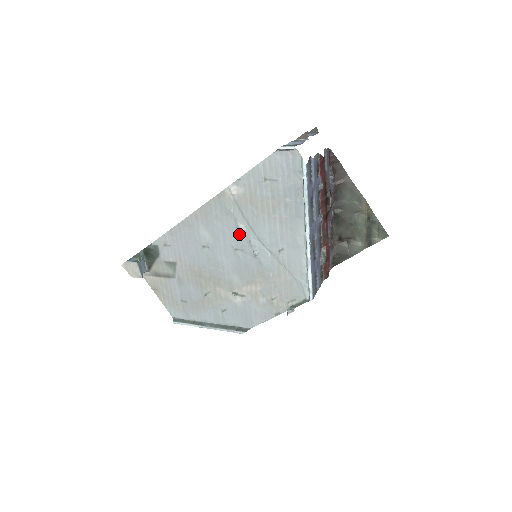
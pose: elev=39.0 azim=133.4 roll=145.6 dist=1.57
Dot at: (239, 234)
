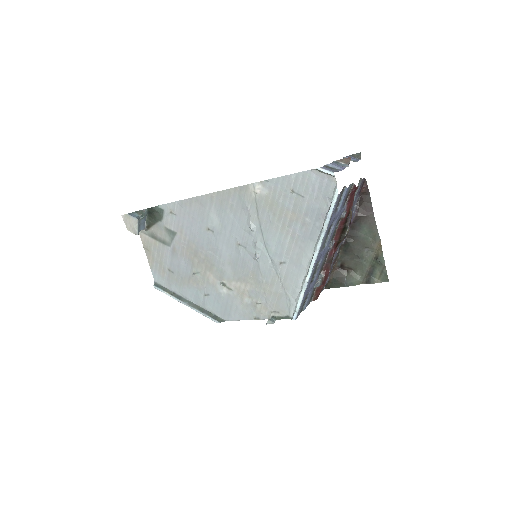
Dot at: (248, 232)
